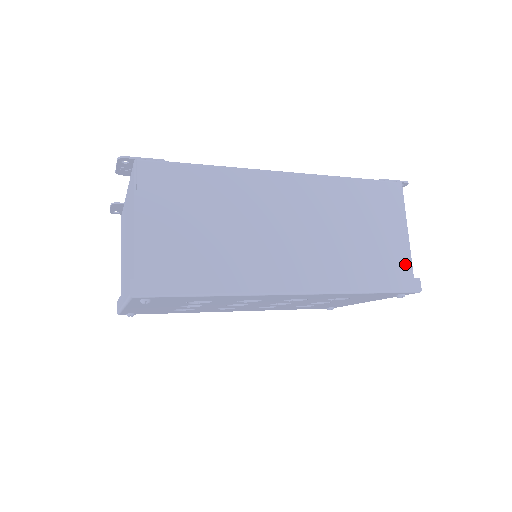
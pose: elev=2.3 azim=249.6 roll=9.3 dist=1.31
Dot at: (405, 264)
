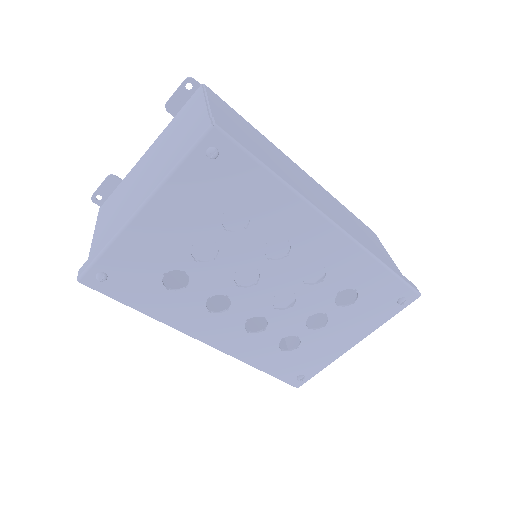
Dot at: occluded
